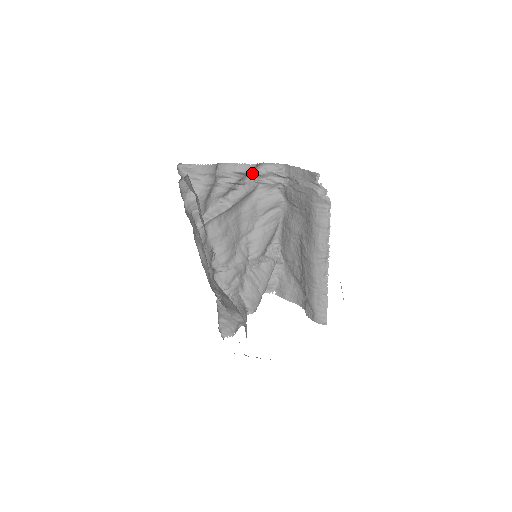
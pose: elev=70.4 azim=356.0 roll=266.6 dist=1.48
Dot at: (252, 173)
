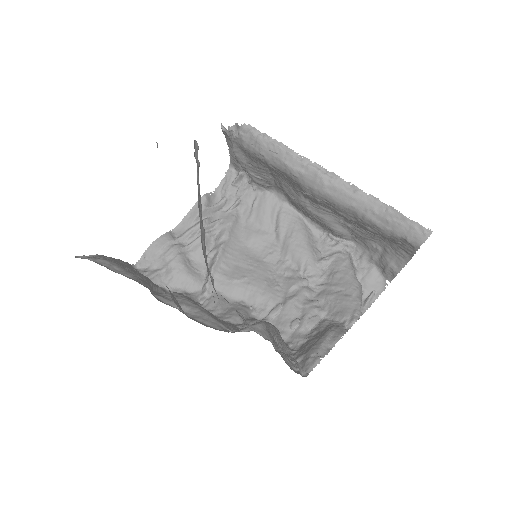
Dot at: (214, 206)
